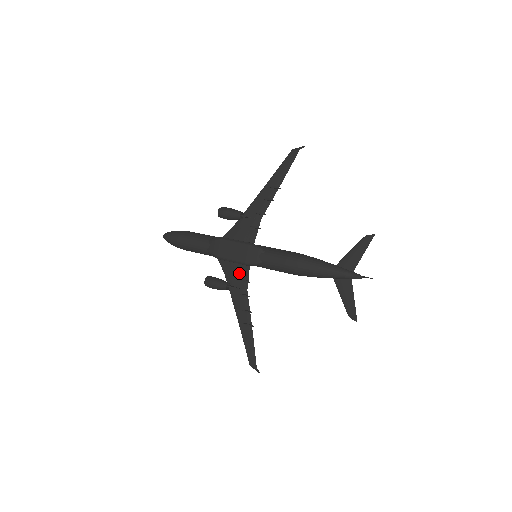
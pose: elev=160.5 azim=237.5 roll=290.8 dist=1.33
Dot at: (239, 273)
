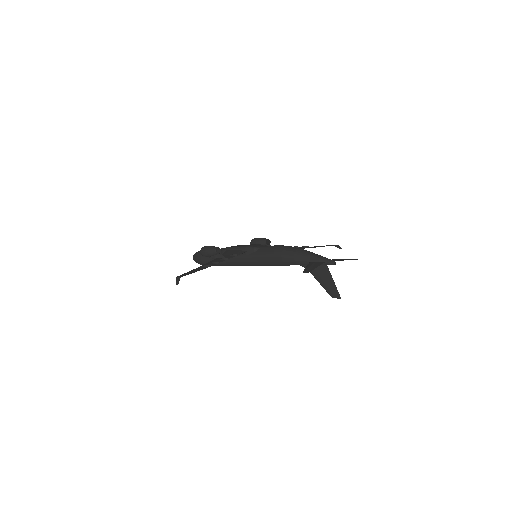
Dot at: (234, 253)
